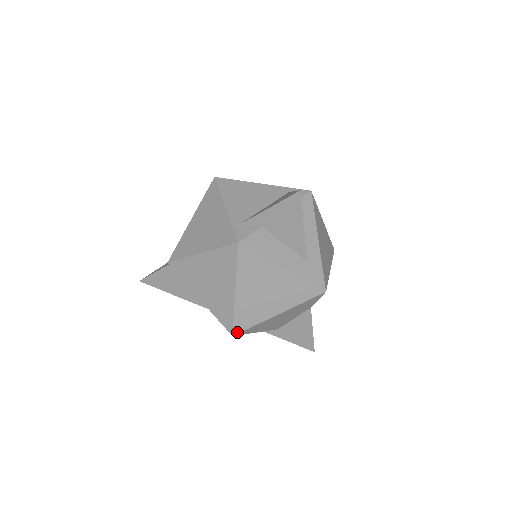
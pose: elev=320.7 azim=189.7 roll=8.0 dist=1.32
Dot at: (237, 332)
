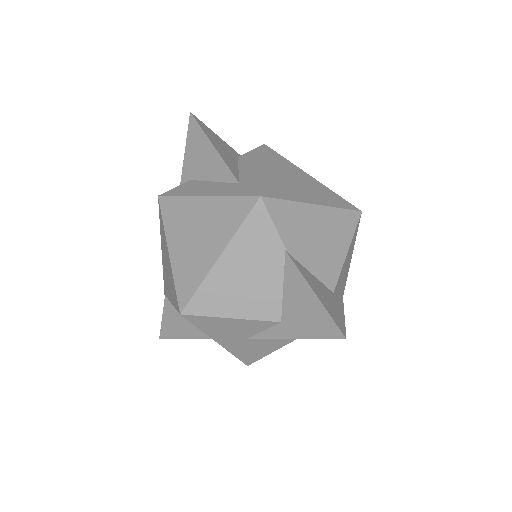
Dot at: (183, 306)
